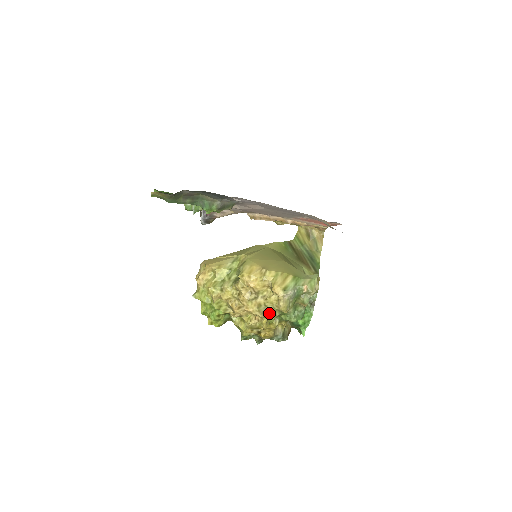
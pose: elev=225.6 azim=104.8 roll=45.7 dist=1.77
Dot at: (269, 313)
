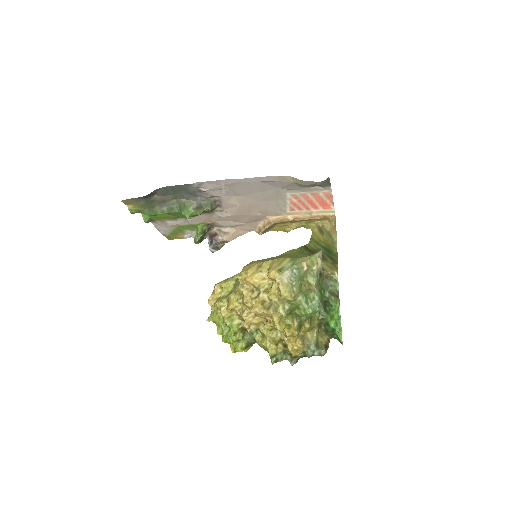
Dot at: (276, 308)
